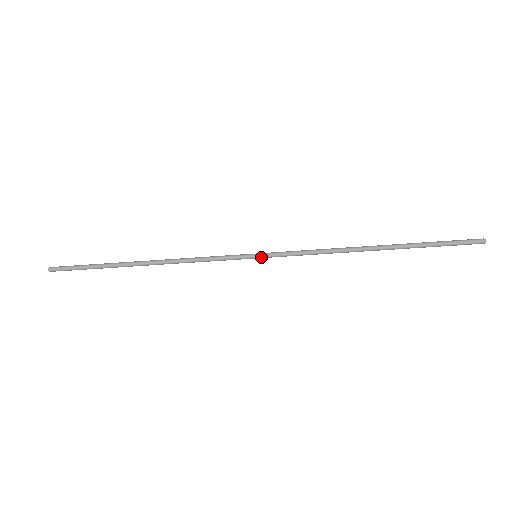
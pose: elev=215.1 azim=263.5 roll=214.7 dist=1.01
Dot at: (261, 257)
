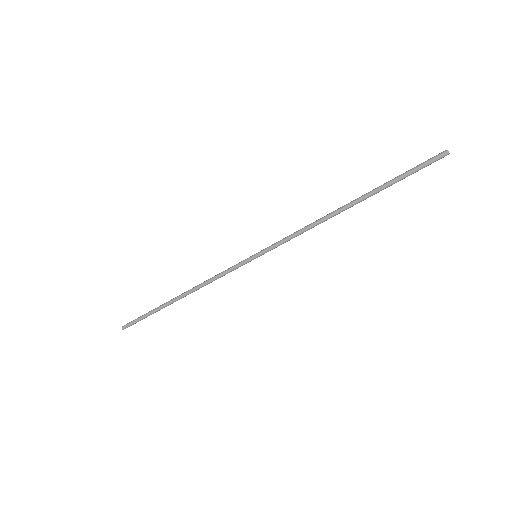
Dot at: (259, 255)
